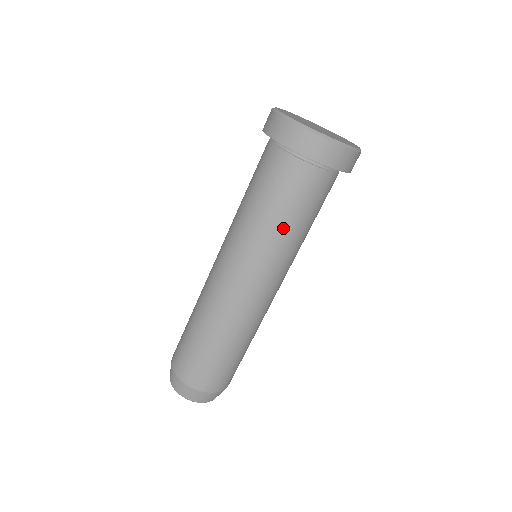
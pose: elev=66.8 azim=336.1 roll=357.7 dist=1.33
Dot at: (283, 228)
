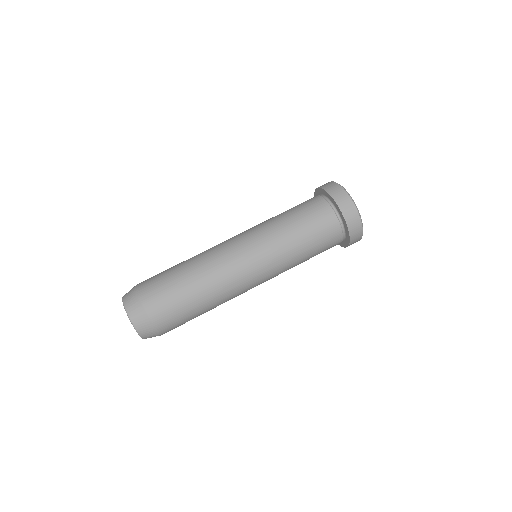
Dot at: (284, 221)
